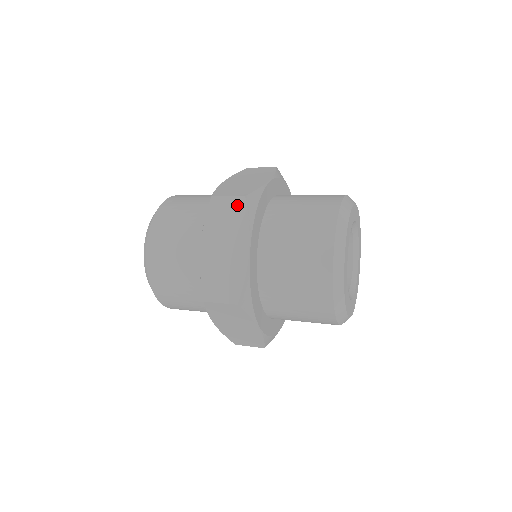
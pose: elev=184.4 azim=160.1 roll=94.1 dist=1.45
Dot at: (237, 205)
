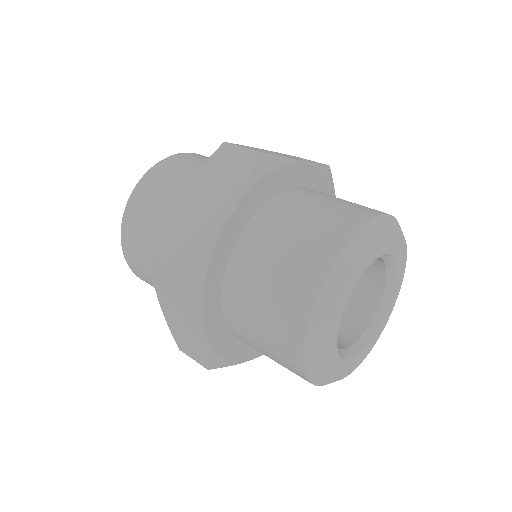
Dot at: (245, 159)
